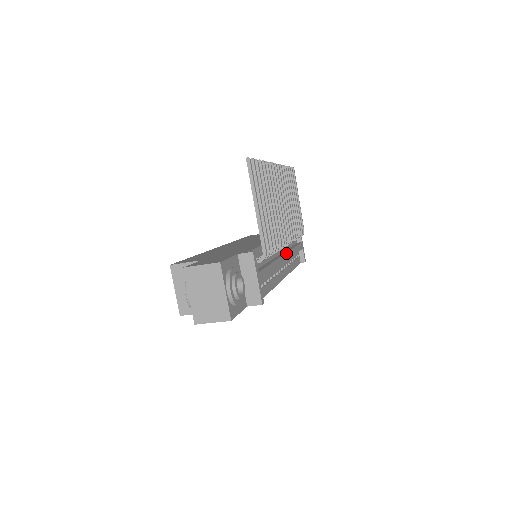
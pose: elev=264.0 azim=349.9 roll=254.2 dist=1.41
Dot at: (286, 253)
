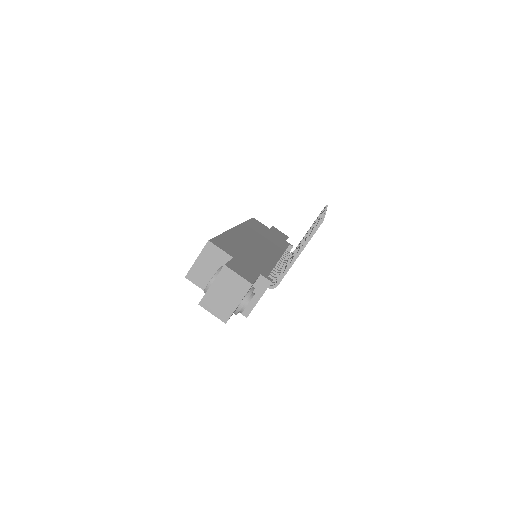
Dot at: occluded
